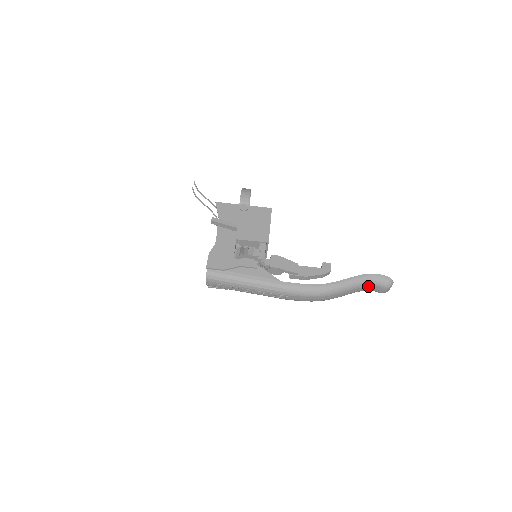
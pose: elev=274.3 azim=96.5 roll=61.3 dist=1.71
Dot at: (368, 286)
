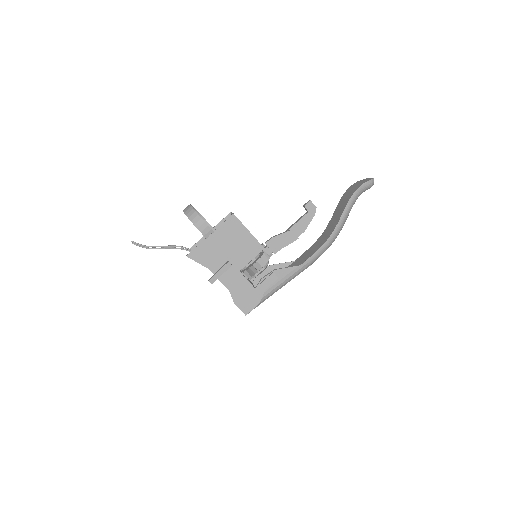
Dot at: (357, 198)
